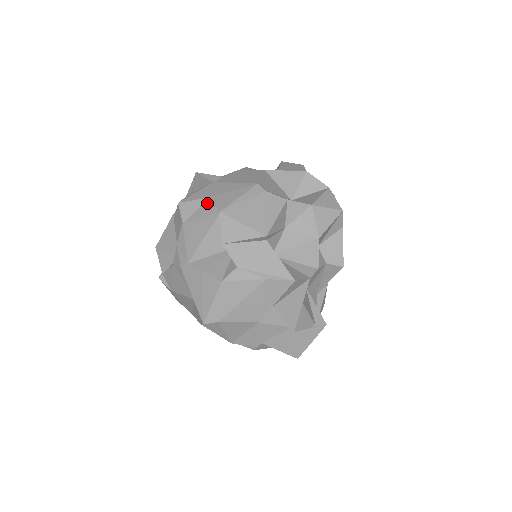
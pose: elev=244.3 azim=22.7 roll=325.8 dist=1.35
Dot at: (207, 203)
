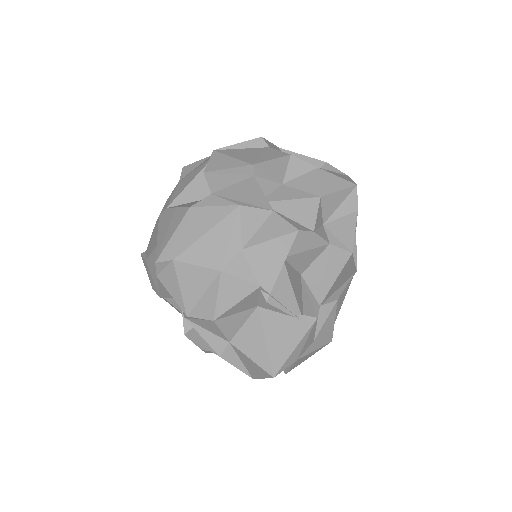
Dot at: (208, 158)
